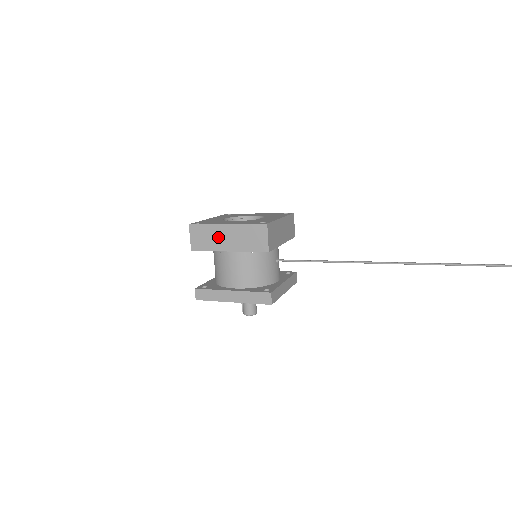
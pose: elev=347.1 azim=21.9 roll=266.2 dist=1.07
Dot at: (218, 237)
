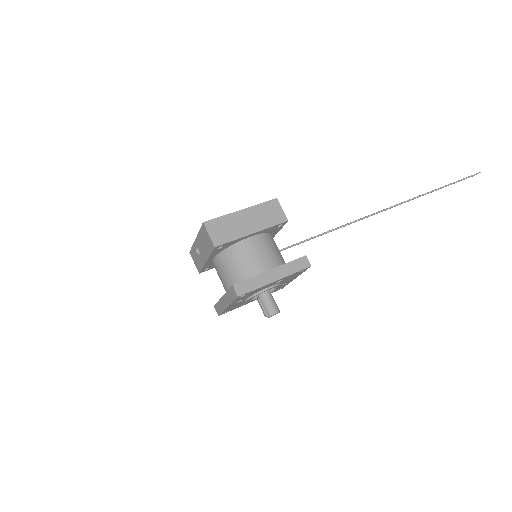
Dot at: (238, 224)
